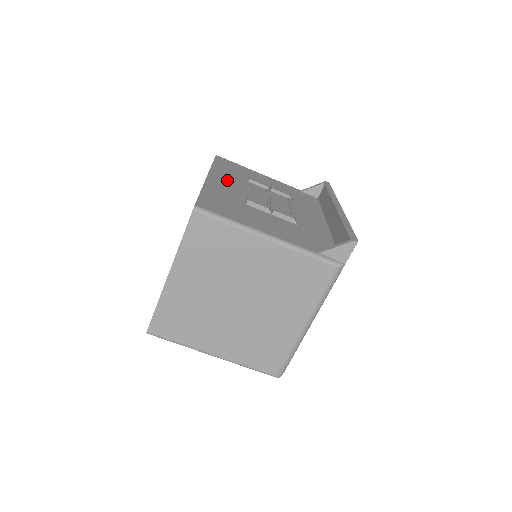
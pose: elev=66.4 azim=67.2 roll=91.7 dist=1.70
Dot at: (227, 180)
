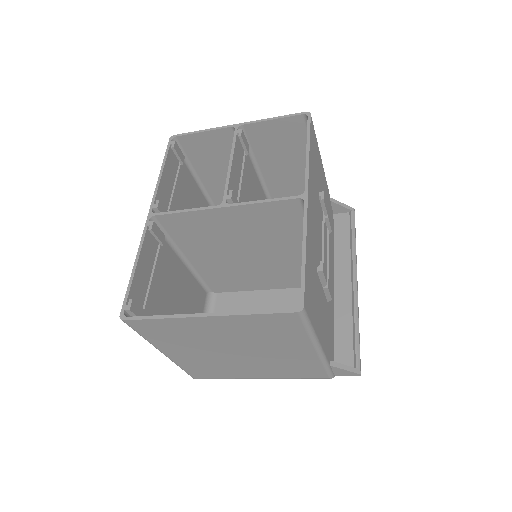
Dot at: (313, 203)
